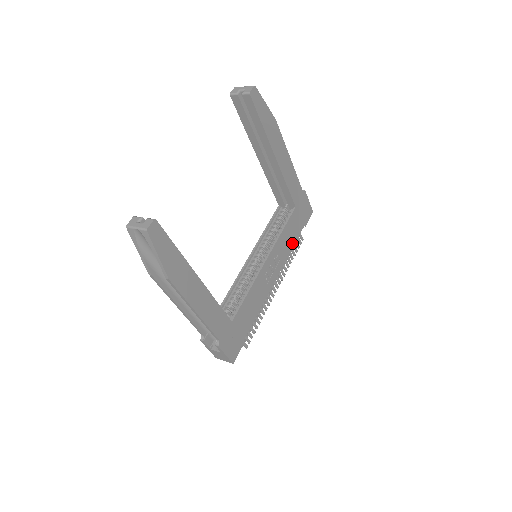
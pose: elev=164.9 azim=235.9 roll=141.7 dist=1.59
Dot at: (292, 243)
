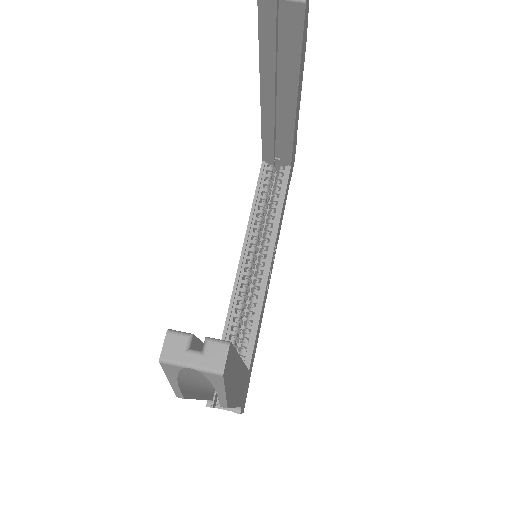
Dot at: (282, 216)
